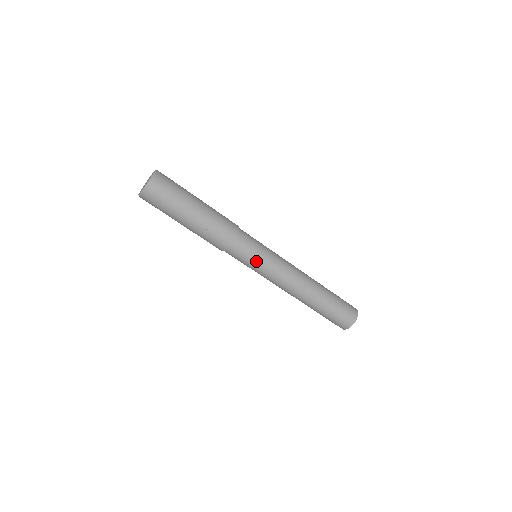
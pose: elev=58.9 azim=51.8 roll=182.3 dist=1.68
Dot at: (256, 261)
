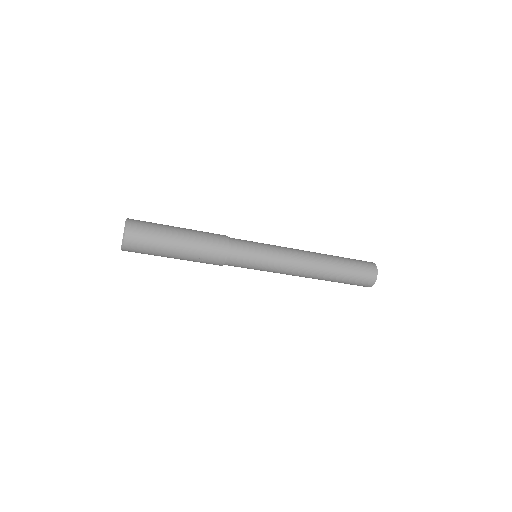
Dot at: (257, 263)
